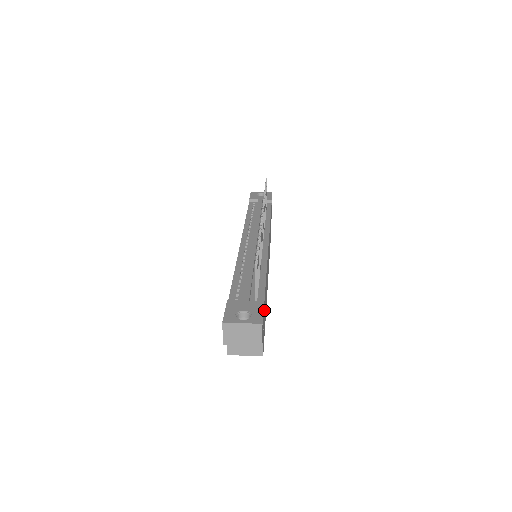
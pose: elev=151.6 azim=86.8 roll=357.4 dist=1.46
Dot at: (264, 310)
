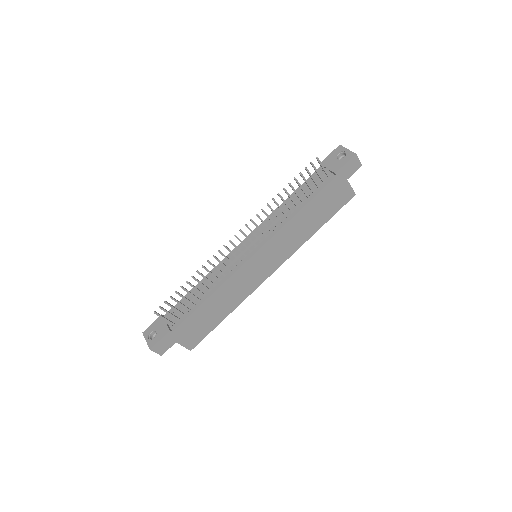
Dot at: (185, 329)
